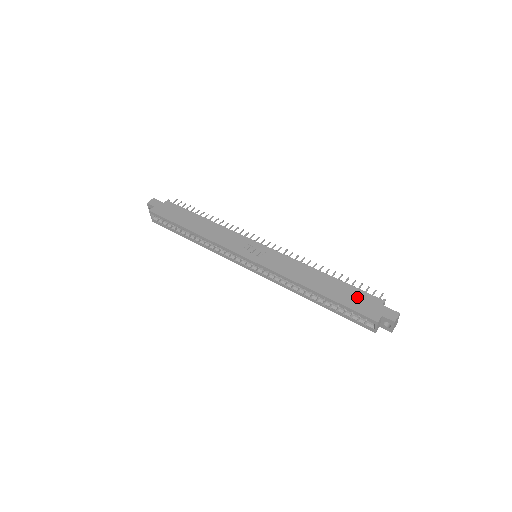
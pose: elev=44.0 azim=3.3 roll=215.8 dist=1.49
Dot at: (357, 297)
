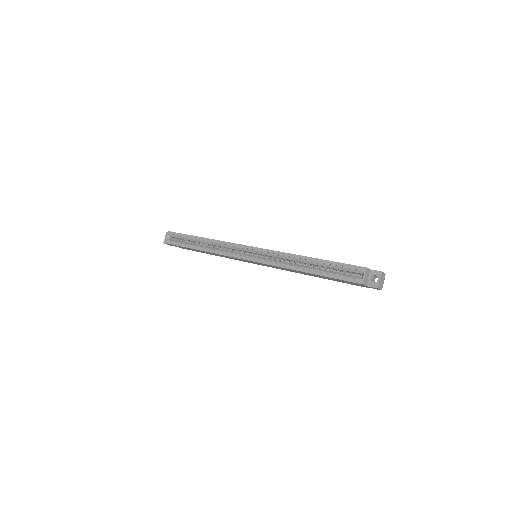
Dot at: occluded
